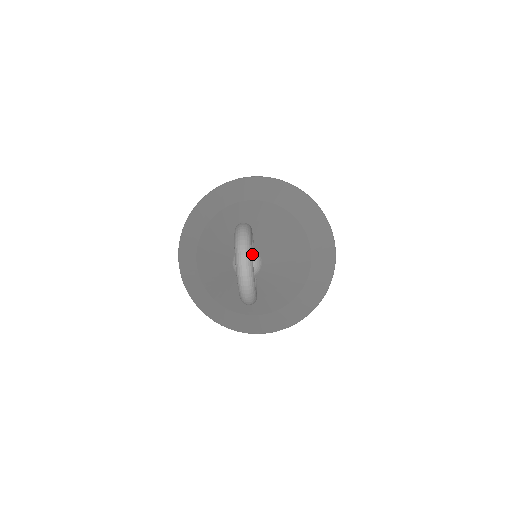
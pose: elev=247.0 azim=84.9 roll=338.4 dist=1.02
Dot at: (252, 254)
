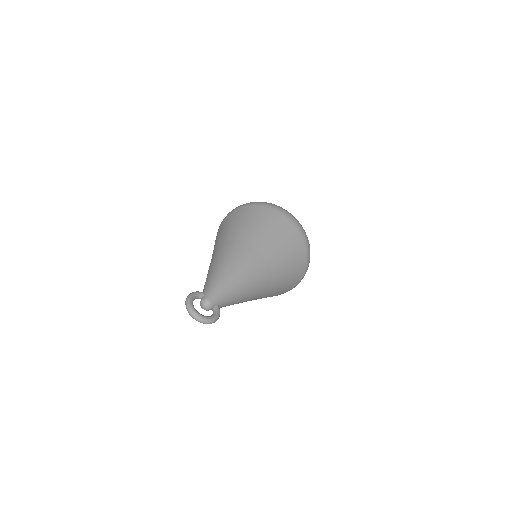
Dot at: (194, 309)
